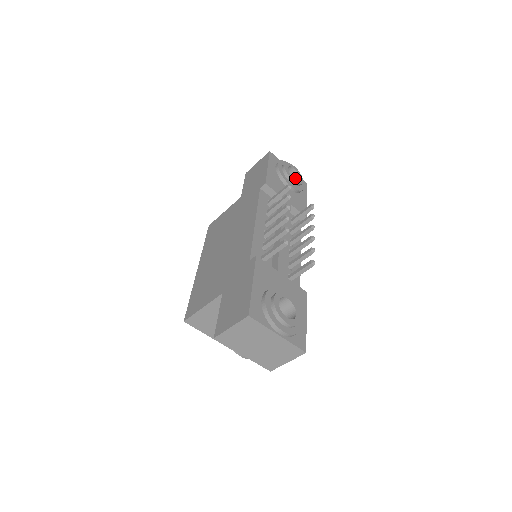
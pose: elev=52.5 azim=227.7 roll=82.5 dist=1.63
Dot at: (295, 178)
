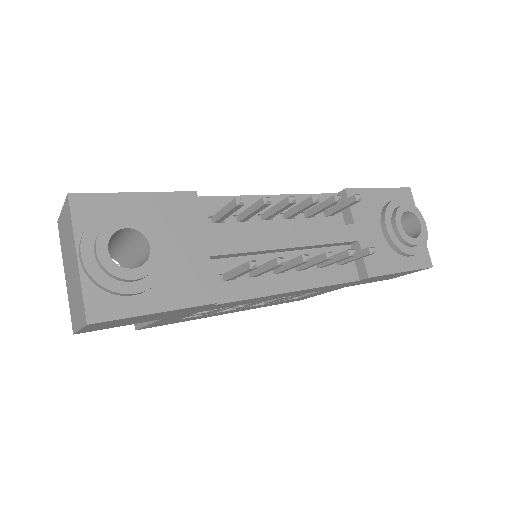
Dot at: (413, 237)
